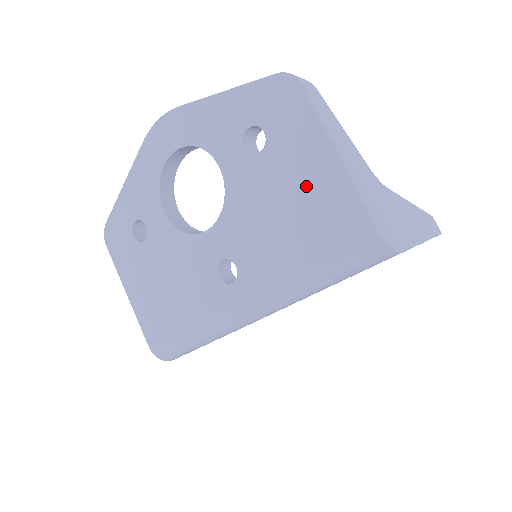
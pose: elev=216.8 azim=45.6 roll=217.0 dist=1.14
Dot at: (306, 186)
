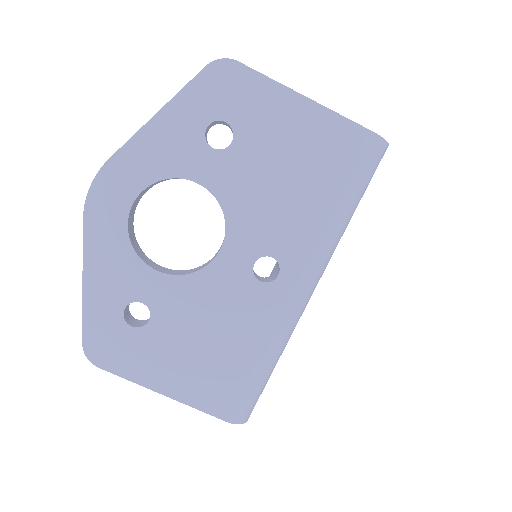
Dot at: (295, 140)
